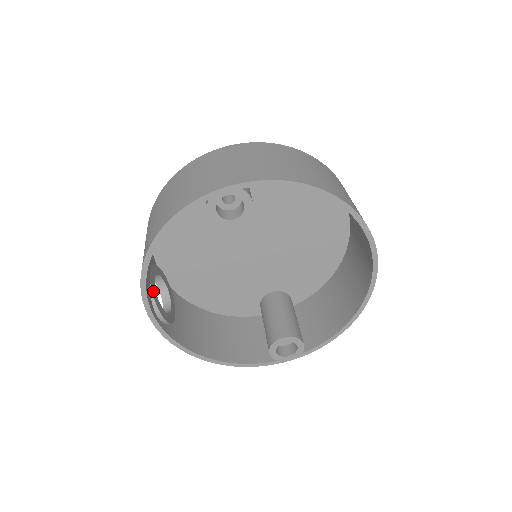
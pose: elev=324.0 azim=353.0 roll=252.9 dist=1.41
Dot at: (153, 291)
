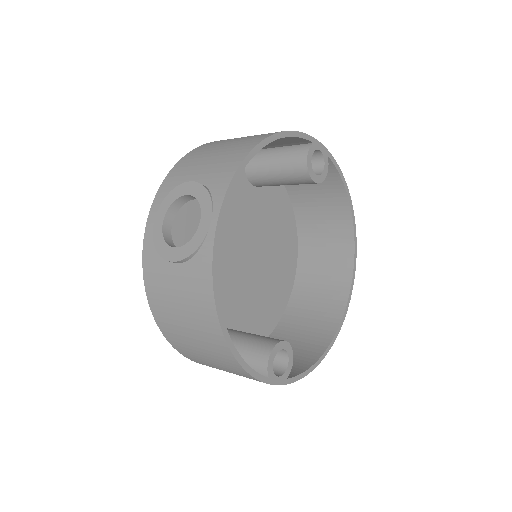
Dot at: occluded
